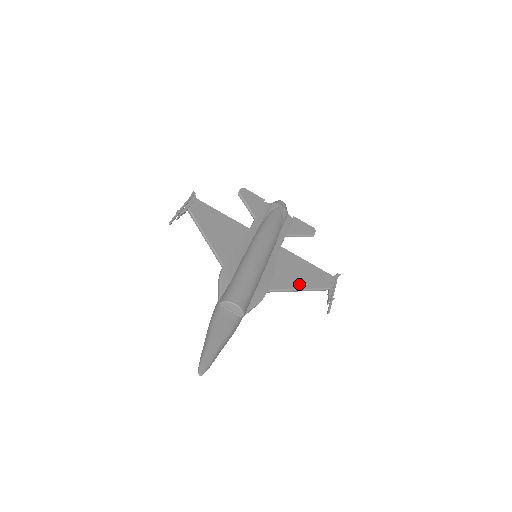
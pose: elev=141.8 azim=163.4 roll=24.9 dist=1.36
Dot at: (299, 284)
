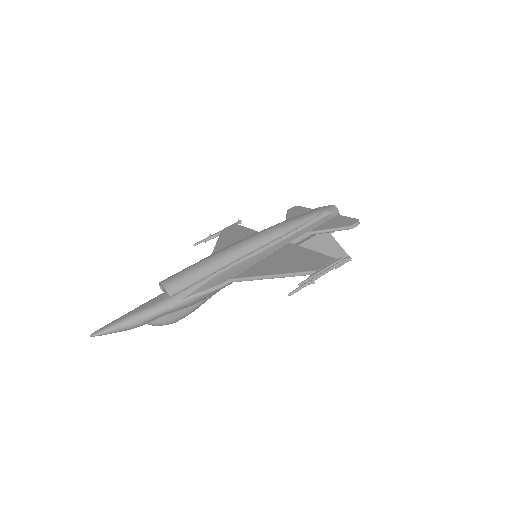
Dot at: (276, 271)
